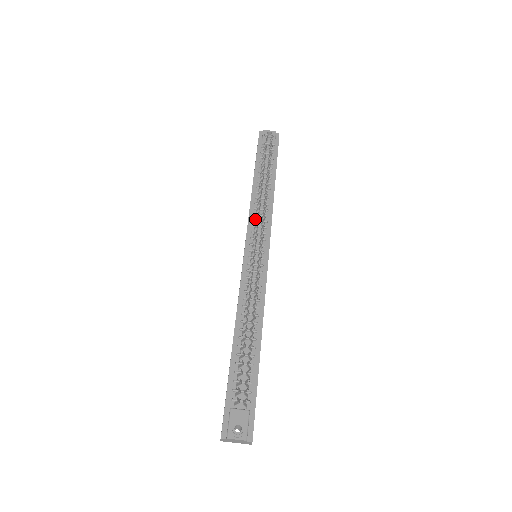
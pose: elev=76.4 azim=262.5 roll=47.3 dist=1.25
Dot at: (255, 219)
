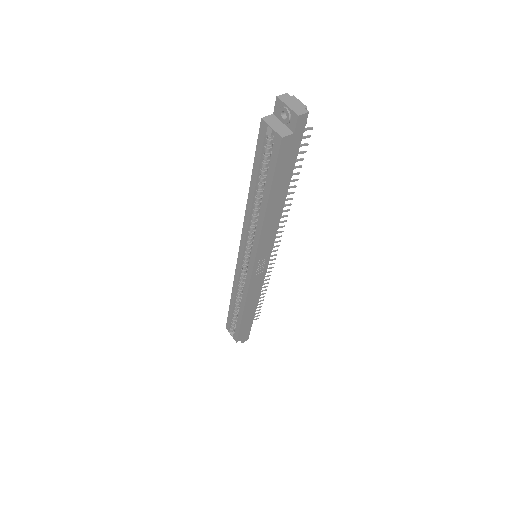
Dot at: occluded
